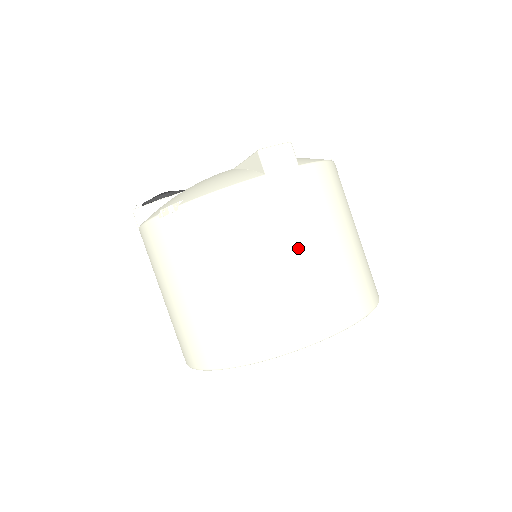
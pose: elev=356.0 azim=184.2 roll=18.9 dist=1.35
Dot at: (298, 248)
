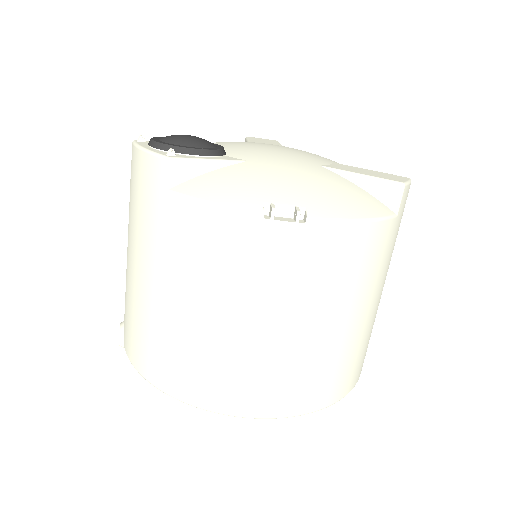
Dot at: (377, 299)
